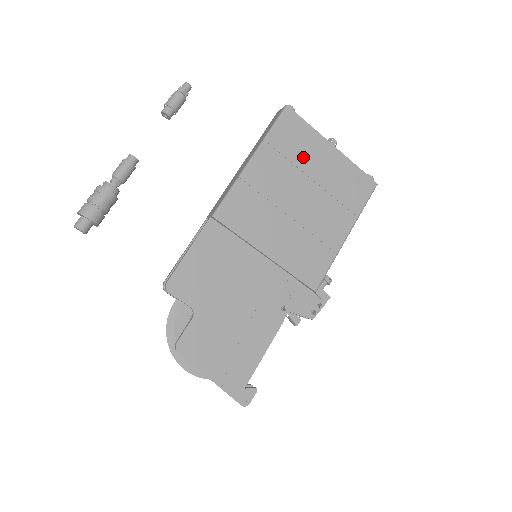
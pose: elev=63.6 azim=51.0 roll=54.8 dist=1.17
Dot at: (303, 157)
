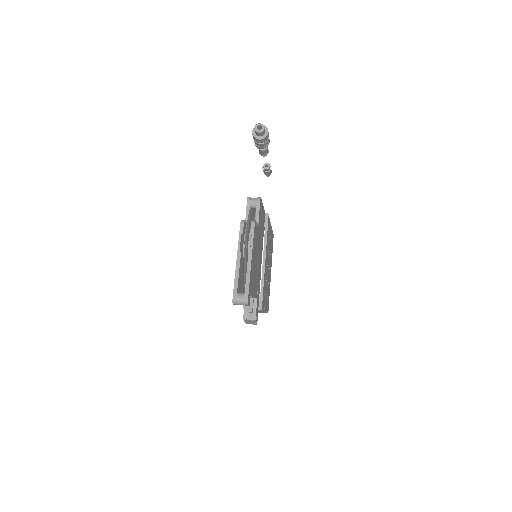
Dot at: occluded
